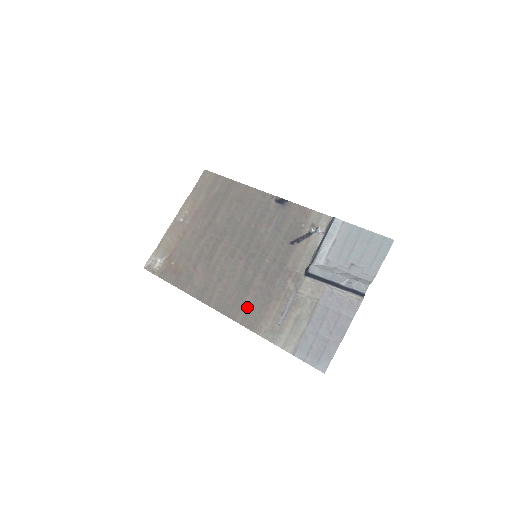
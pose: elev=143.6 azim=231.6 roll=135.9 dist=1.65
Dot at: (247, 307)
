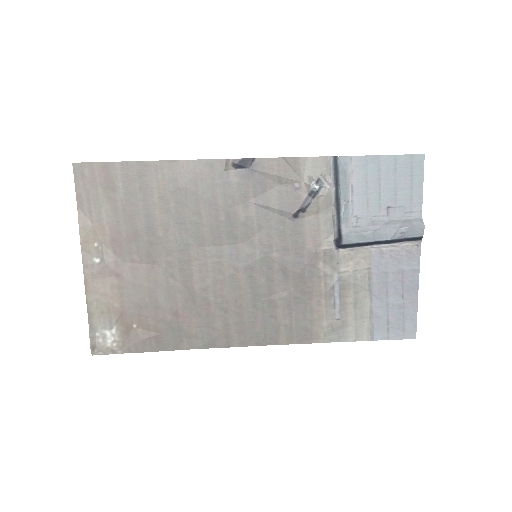
Dot at: (285, 322)
